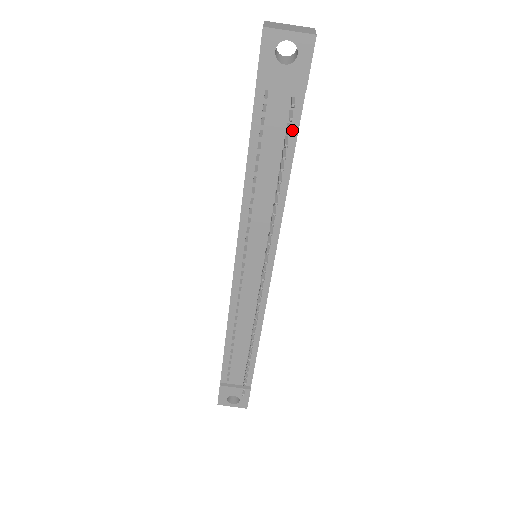
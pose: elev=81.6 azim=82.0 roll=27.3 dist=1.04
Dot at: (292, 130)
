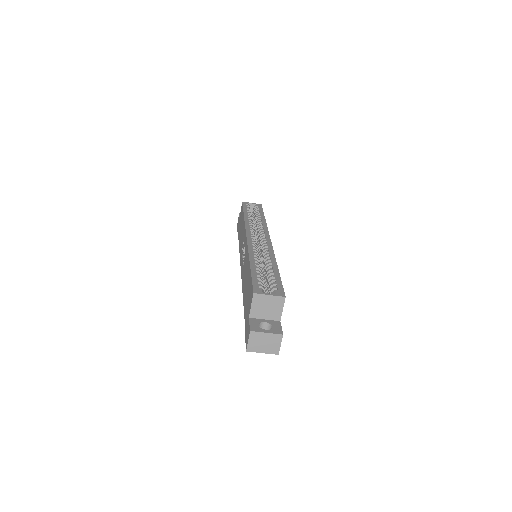
Dot at: occluded
